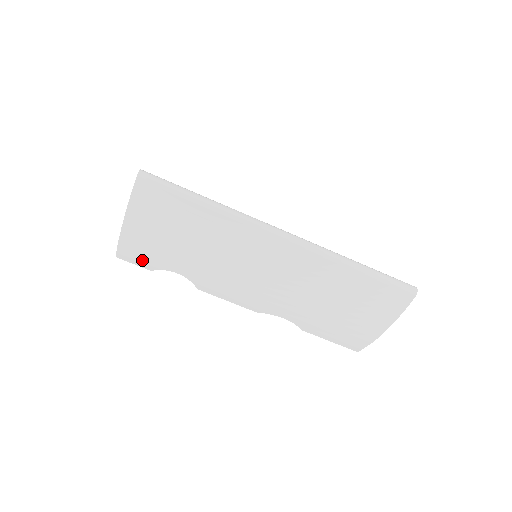
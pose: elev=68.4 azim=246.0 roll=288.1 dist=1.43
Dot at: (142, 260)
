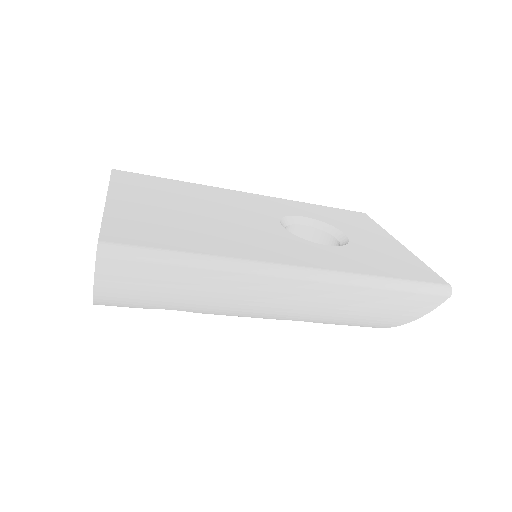
Dot at: (126, 306)
